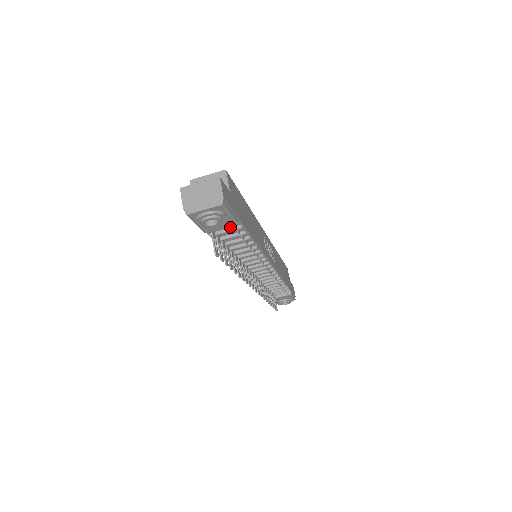
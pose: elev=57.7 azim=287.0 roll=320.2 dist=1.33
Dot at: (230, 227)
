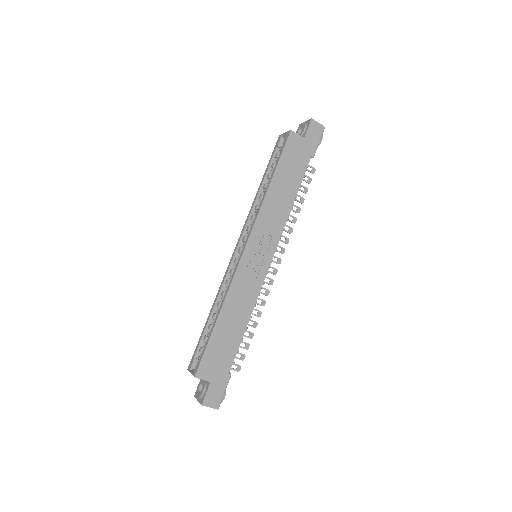
Dot at: occluded
